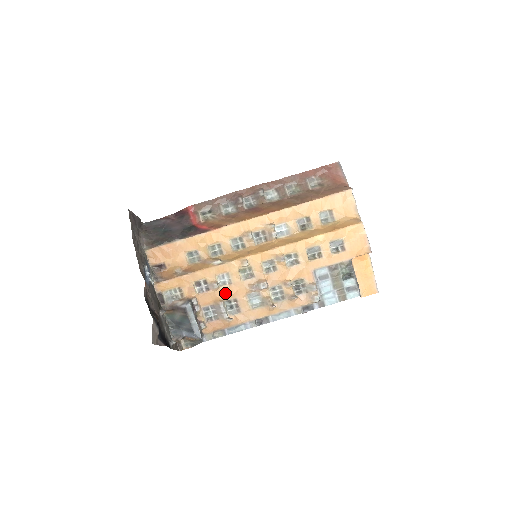
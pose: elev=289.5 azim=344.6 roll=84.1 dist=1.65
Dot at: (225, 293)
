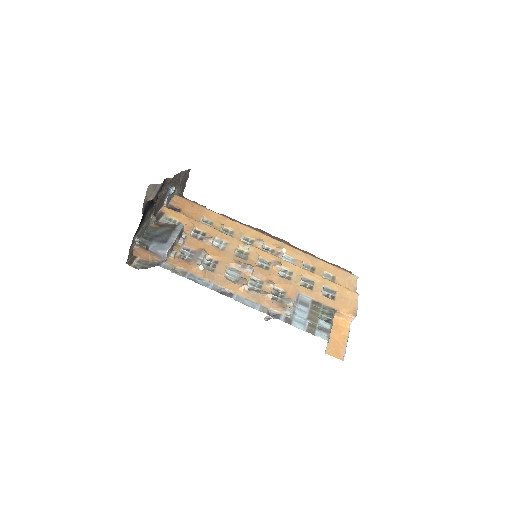
Dot at: (213, 251)
